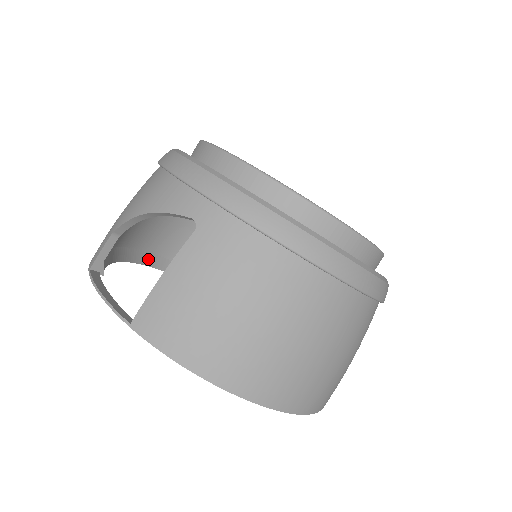
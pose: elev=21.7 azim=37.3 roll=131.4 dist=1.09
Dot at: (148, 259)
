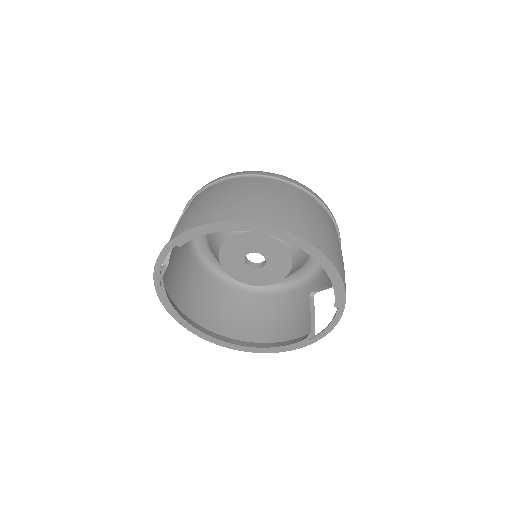
Dot at: (208, 333)
